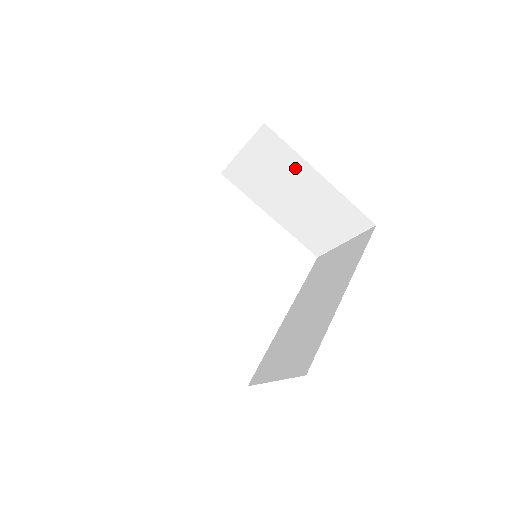
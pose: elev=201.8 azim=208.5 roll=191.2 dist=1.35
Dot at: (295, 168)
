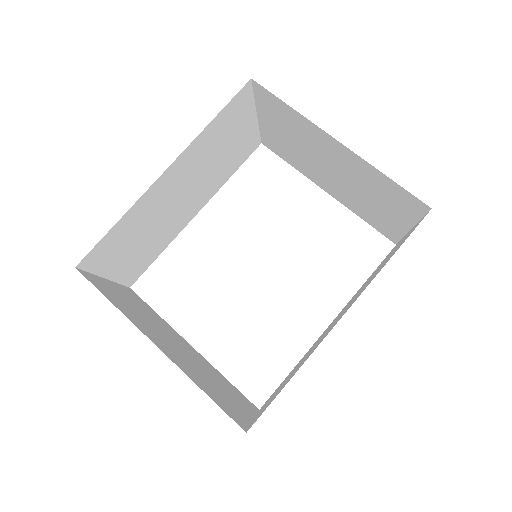
Dot at: (309, 132)
